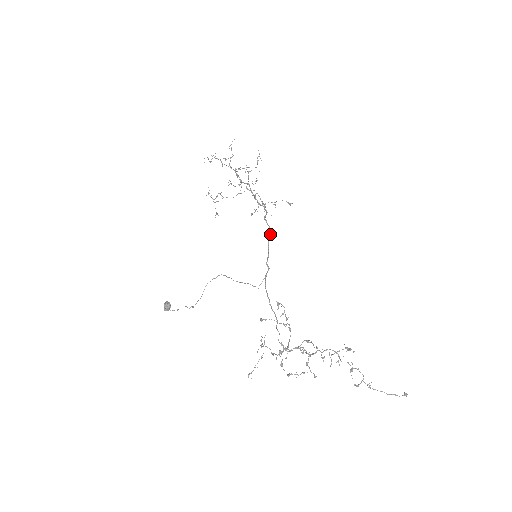
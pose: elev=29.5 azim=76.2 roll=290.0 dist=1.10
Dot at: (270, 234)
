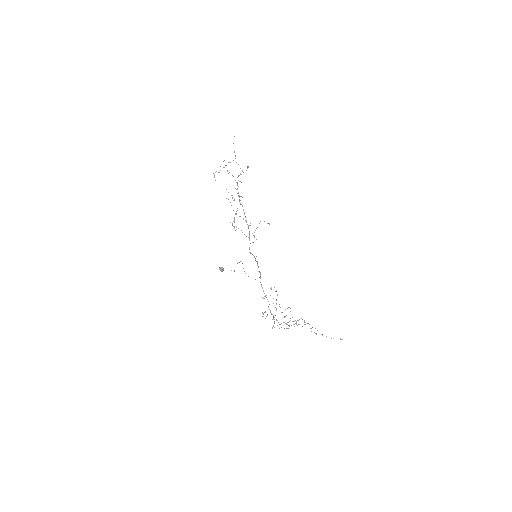
Dot at: occluded
